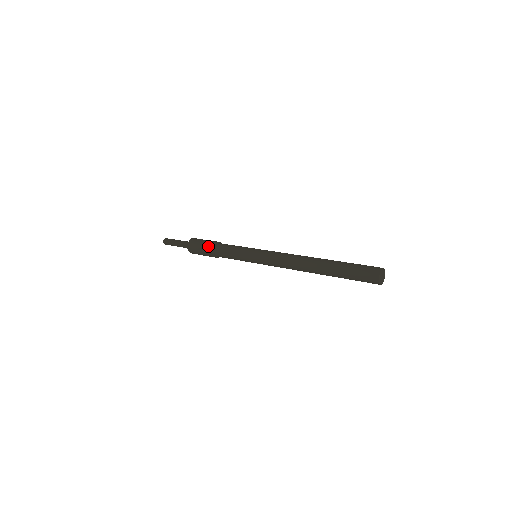
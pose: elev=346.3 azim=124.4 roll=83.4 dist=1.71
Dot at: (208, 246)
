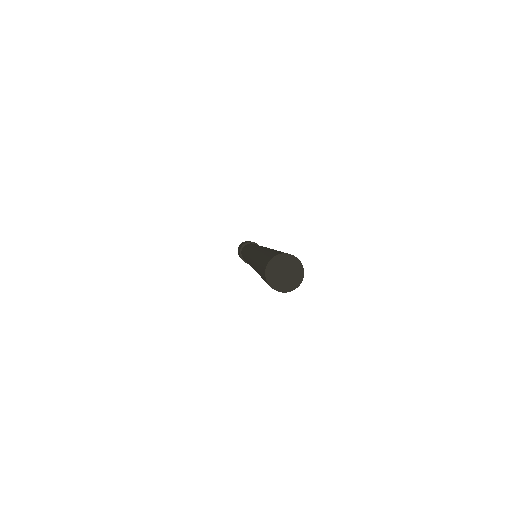
Dot at: (239, 250)
